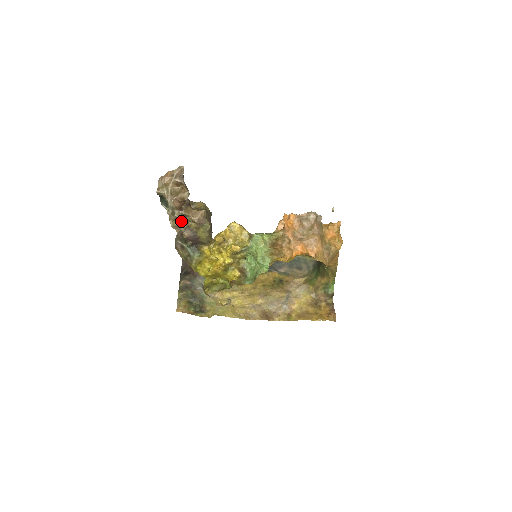
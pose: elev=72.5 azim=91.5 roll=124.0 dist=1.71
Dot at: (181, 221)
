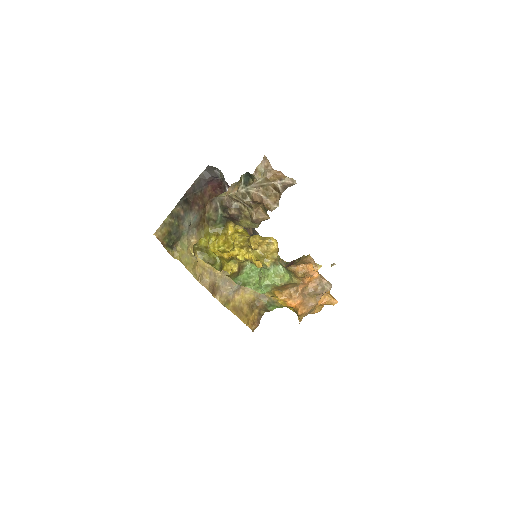
Dot at: (241, 202)
